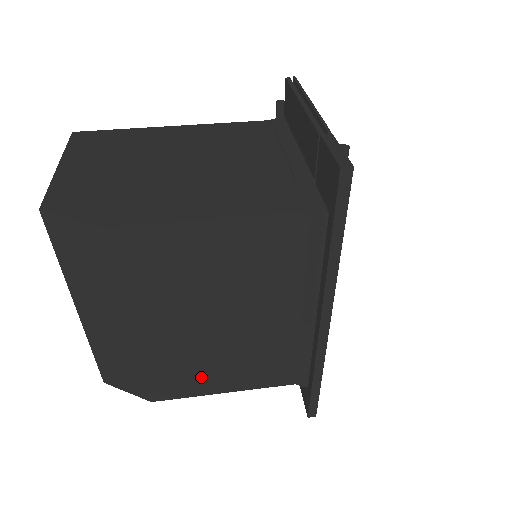
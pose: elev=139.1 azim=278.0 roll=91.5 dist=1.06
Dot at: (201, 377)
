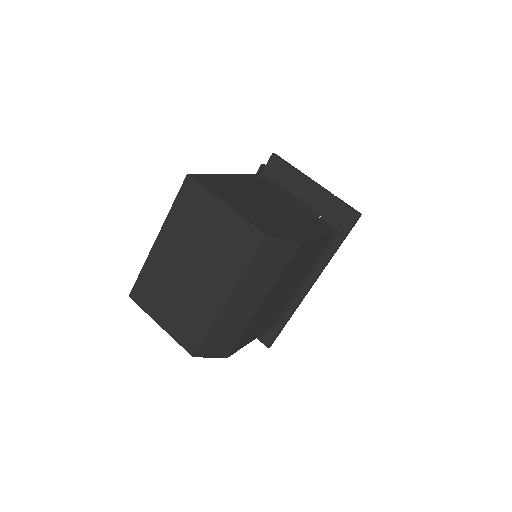
Dot at: (253, 333)
